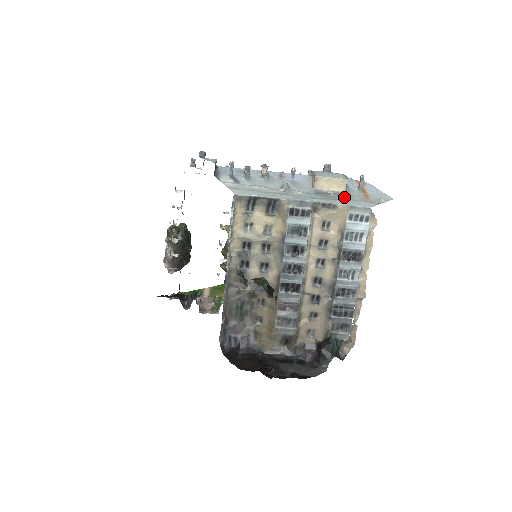
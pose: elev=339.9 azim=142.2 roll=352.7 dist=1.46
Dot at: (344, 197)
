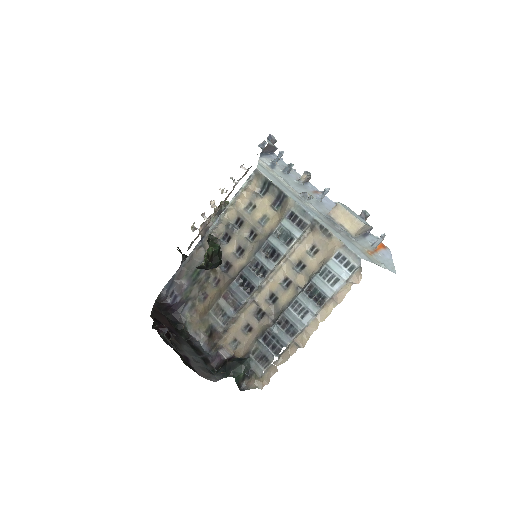
Dot at: (348, 237)
